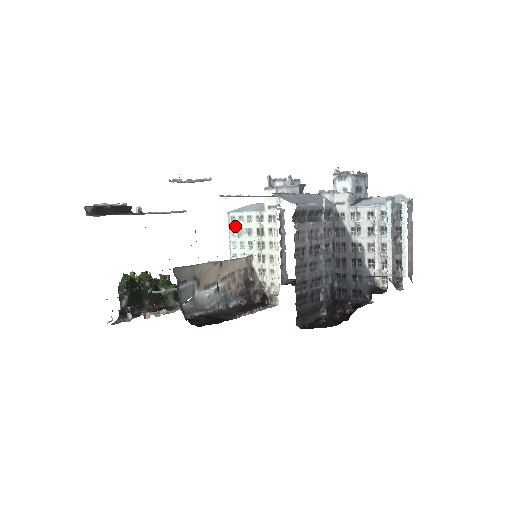
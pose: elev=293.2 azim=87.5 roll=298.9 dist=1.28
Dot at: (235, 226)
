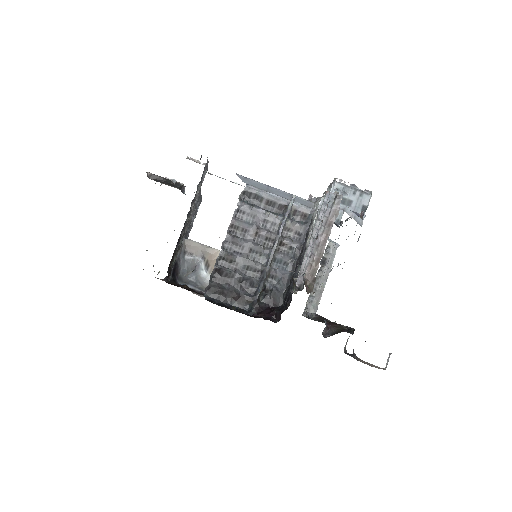
Dot at: occluded
